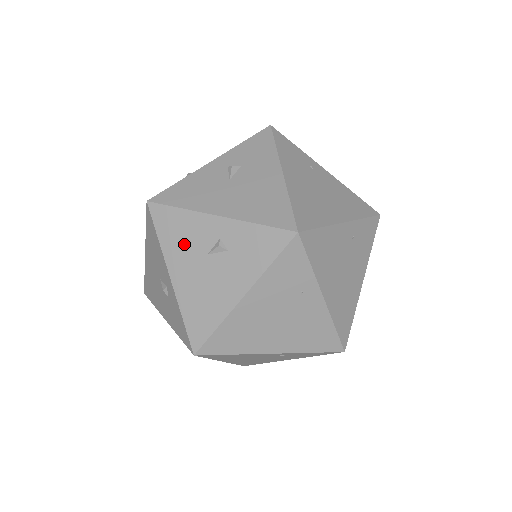
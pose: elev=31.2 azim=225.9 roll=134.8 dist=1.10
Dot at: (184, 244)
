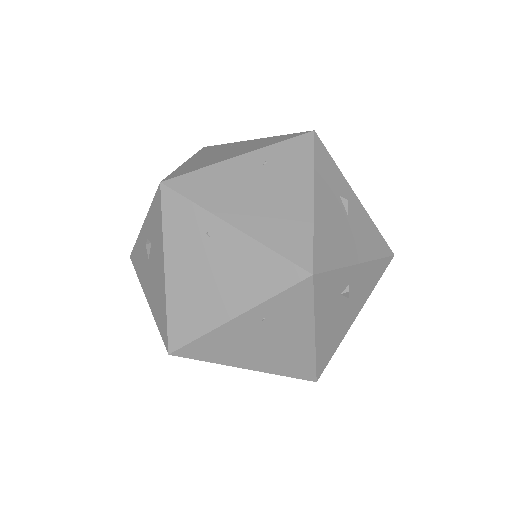
Dot at: (143, 266)
